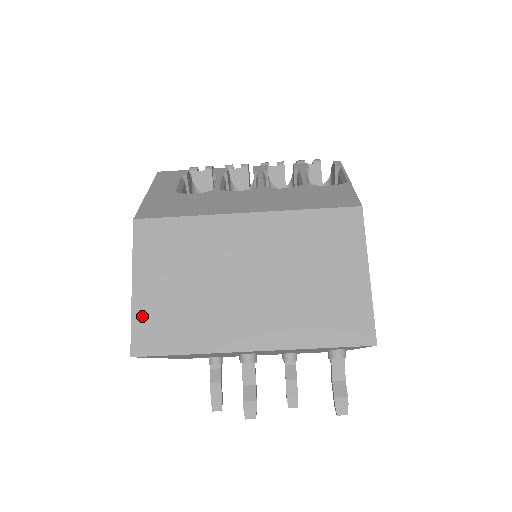
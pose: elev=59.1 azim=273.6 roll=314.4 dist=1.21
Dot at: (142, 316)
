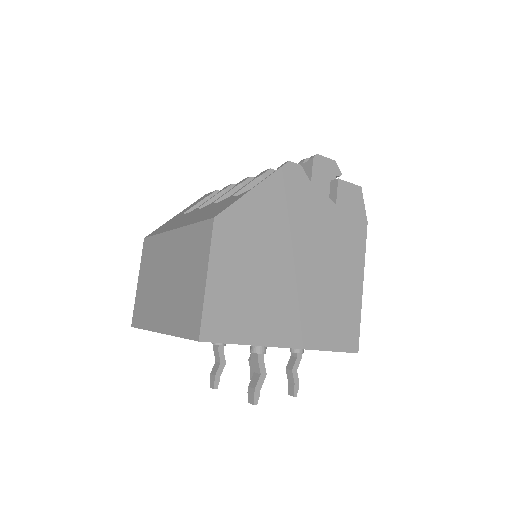
Dot at: (137, 302)
